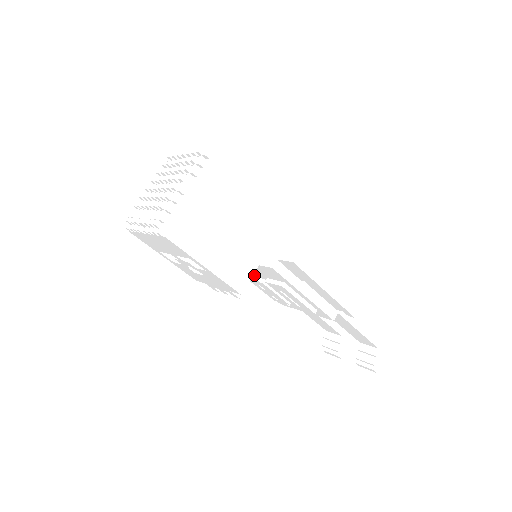
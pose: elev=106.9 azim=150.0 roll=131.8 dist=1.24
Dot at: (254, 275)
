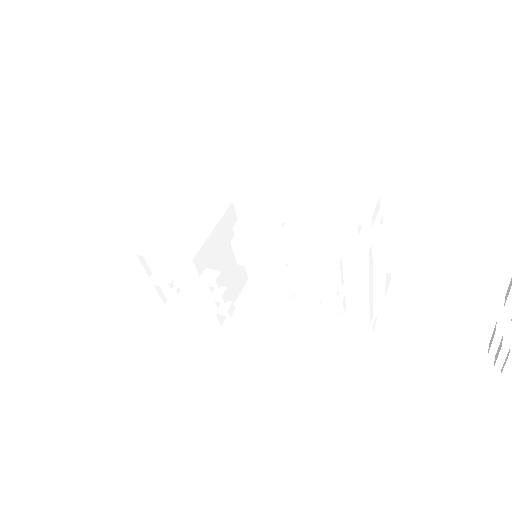
Dot at: occluded
